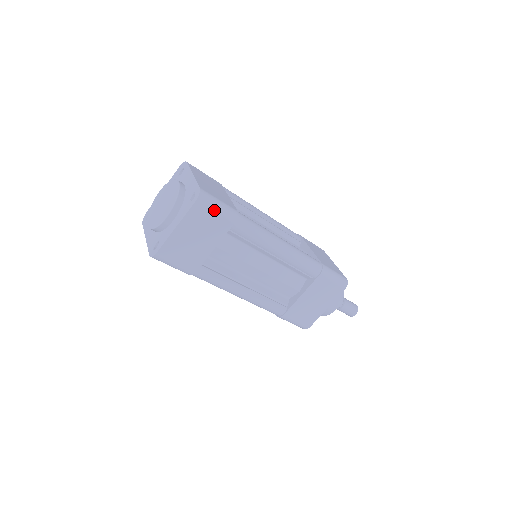
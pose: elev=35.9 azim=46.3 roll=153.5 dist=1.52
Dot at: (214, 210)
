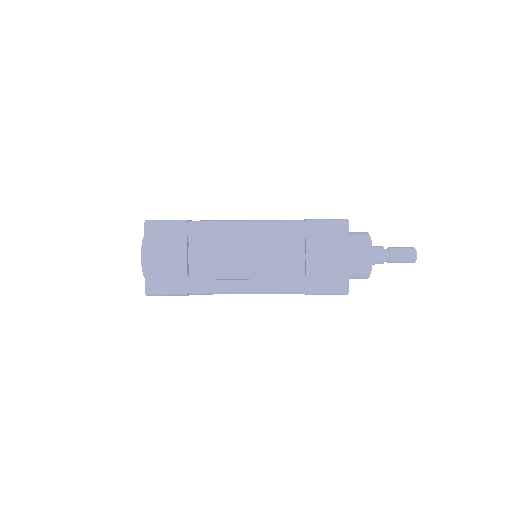
Dot at: (163, 228)
